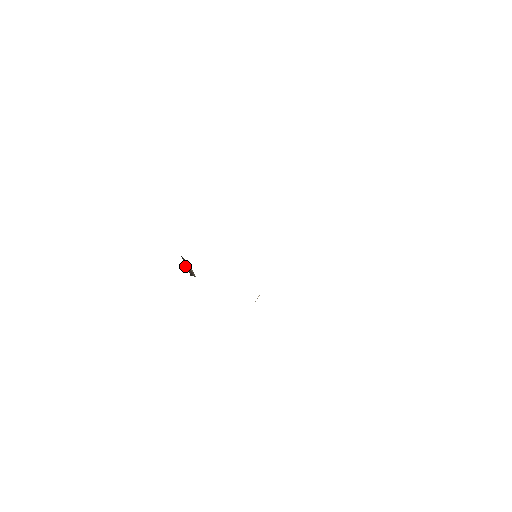
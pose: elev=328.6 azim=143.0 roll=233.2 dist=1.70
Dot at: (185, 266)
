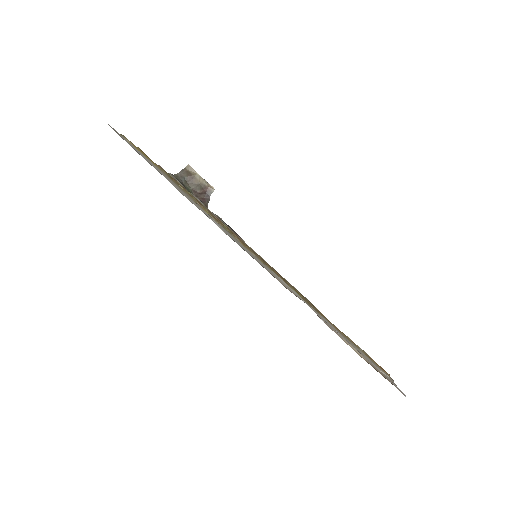
Dot at: (193, 188)
